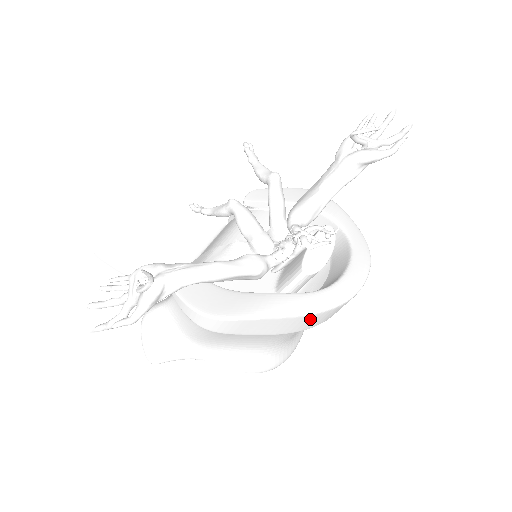
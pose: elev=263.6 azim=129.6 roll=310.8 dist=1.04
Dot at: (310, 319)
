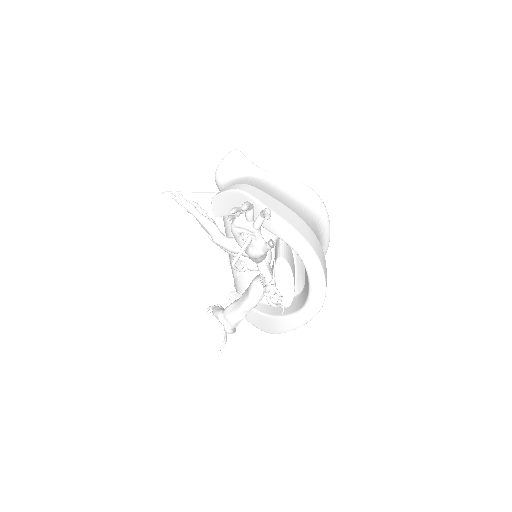
Dot at: occluded
